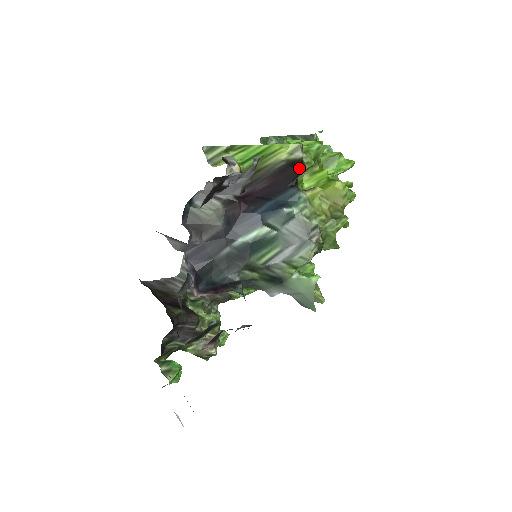
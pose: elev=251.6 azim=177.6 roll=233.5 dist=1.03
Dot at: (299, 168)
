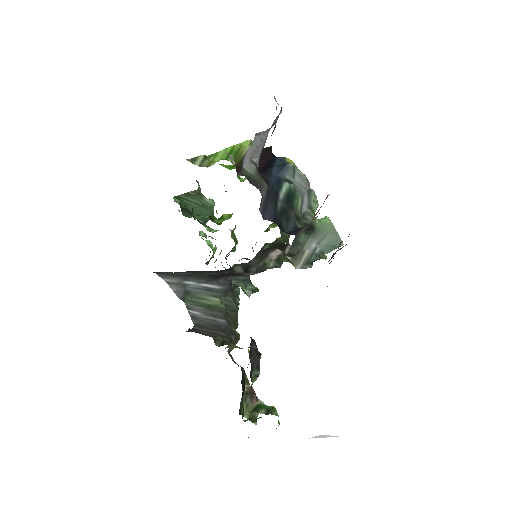
Dot at: (268, 148)
